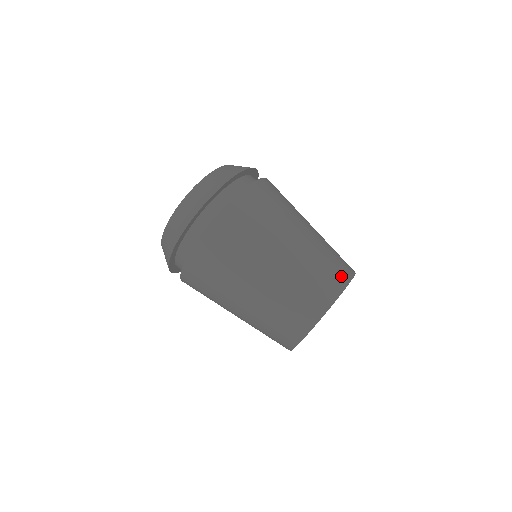
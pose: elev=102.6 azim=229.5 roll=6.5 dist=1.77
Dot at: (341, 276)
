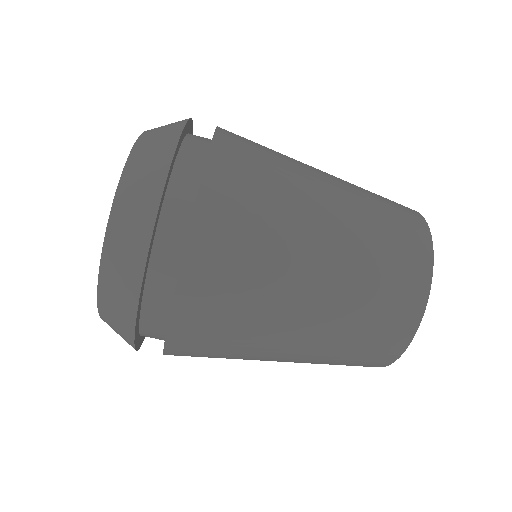
Dot at: (415, 225)
